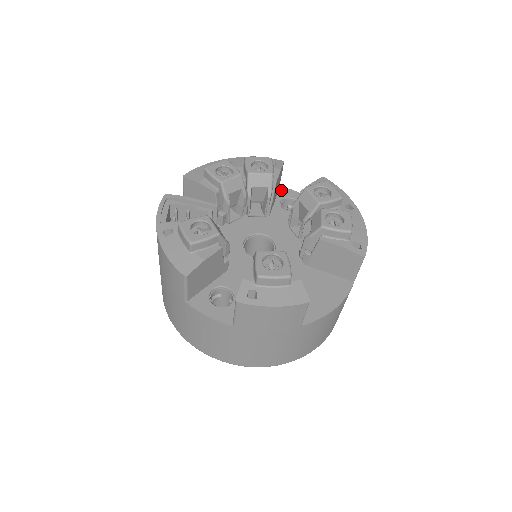
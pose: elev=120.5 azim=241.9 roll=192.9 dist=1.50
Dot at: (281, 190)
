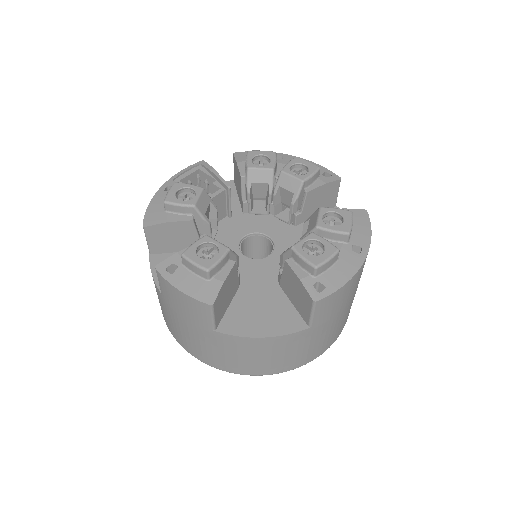
Dot at: occluded
